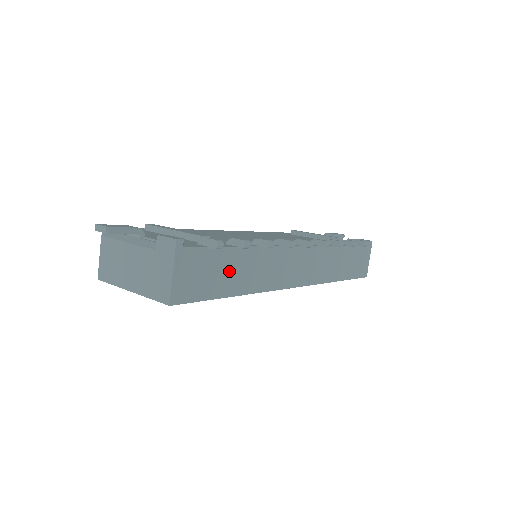
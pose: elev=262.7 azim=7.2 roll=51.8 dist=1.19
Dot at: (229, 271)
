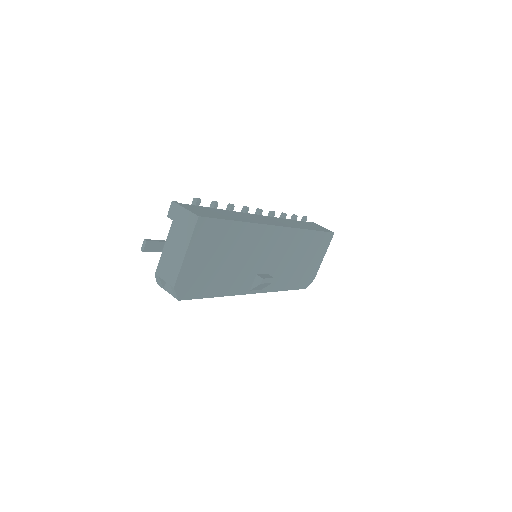
Dot at: (221, 214)
